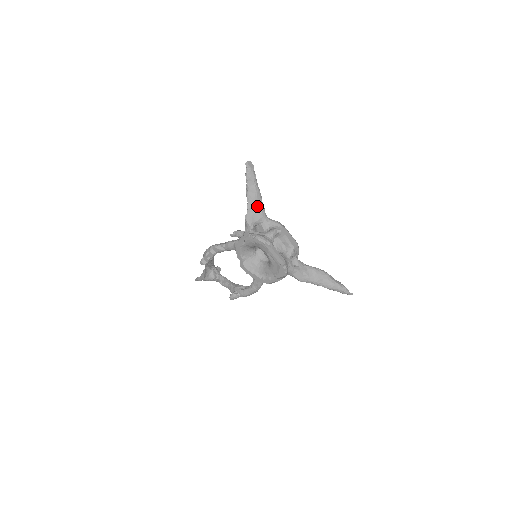
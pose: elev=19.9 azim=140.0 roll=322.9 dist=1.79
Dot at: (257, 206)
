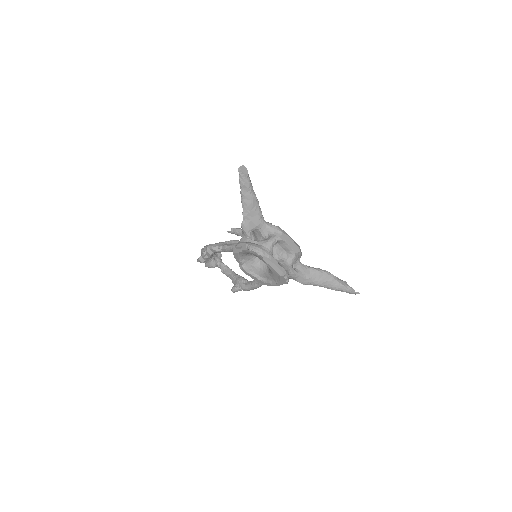
Dot at: (254, 213)
